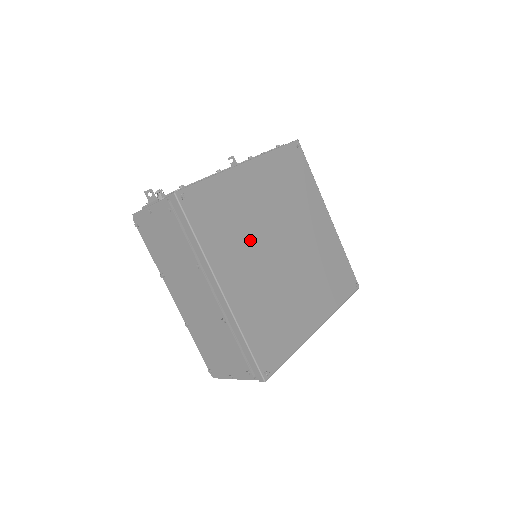
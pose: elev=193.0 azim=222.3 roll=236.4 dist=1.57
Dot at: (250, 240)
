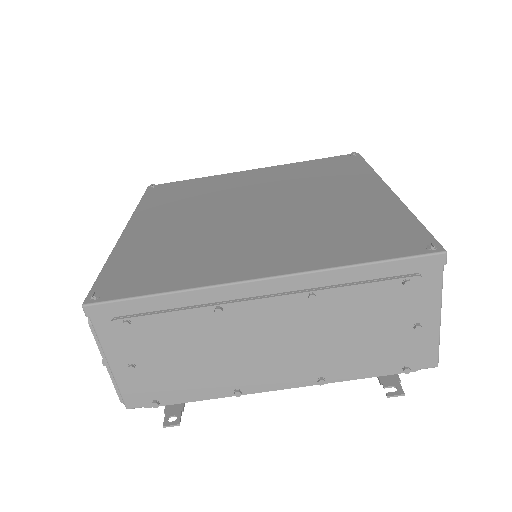
Dot at: (205, 204)
